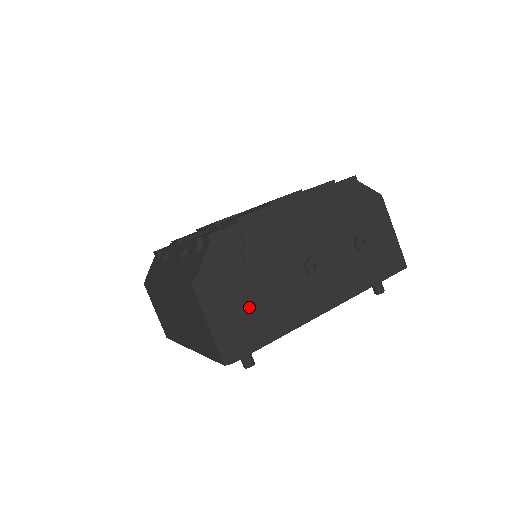
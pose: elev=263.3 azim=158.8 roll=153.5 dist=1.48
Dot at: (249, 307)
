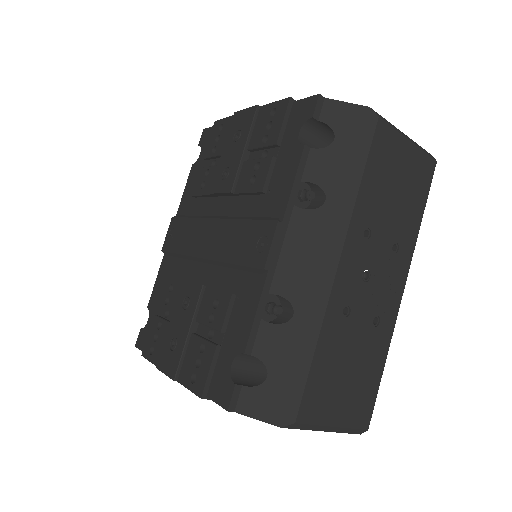
Dot at: occluded
